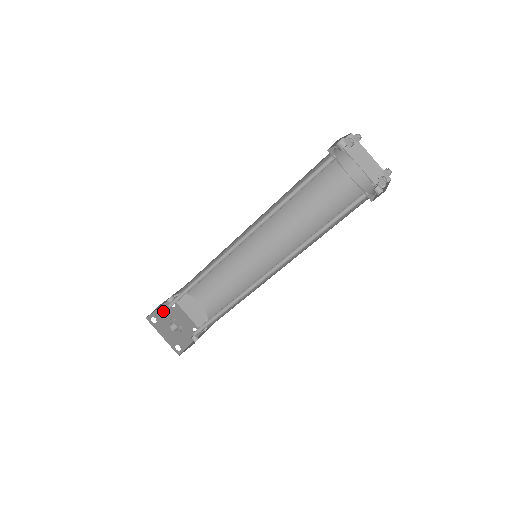
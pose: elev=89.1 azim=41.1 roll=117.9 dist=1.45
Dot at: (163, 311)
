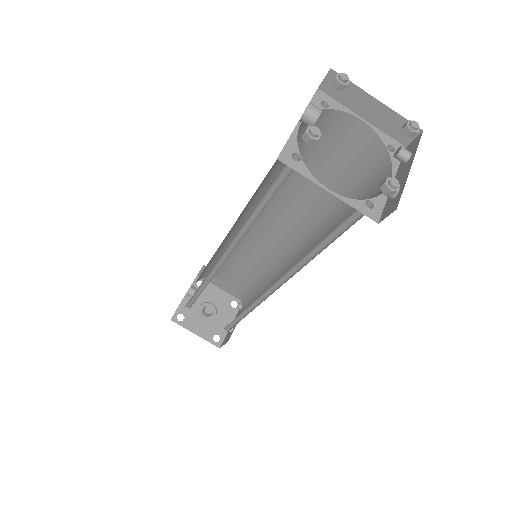
Dot at: occluded
